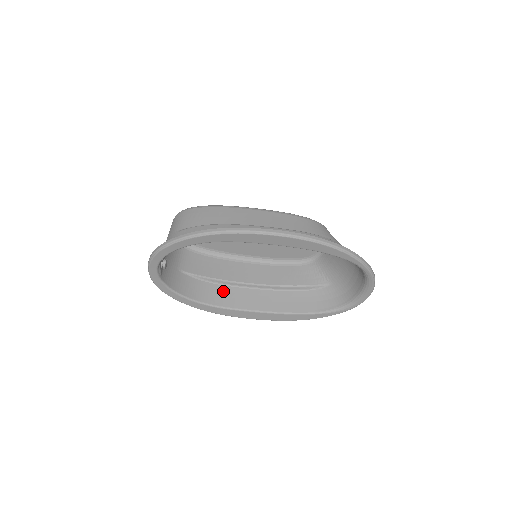
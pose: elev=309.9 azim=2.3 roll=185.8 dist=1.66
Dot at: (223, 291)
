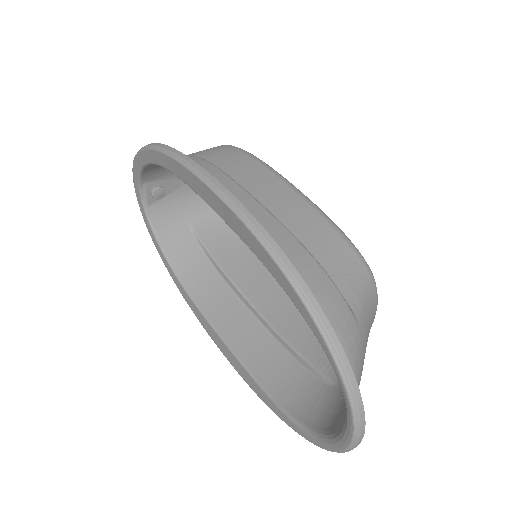
Dot at: (215, 285)
